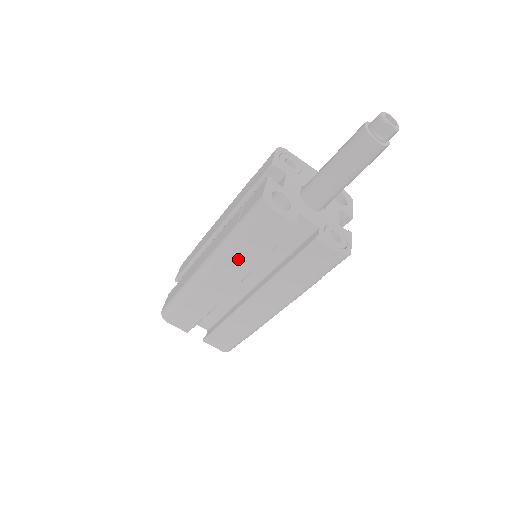
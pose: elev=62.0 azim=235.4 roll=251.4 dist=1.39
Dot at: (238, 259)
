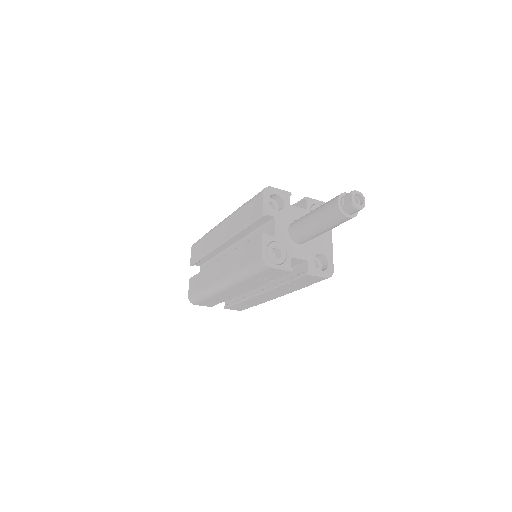
Dot at: (234, 221)
